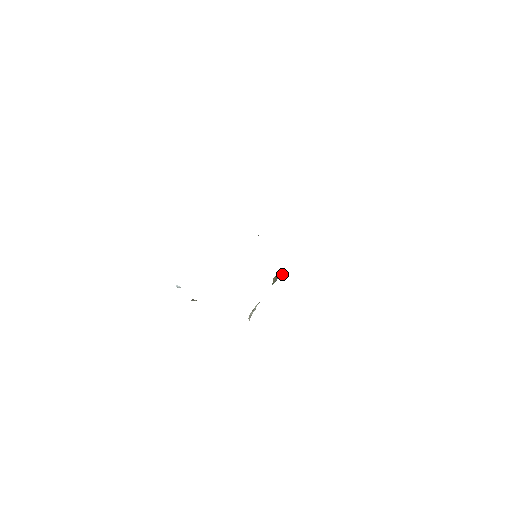
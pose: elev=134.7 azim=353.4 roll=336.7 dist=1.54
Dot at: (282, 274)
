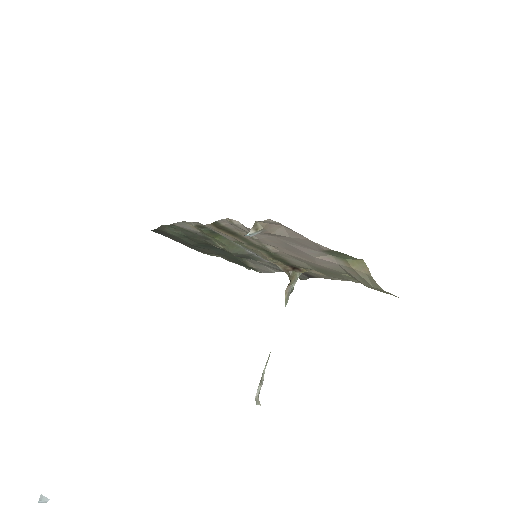
Dot at: (297, 277)
